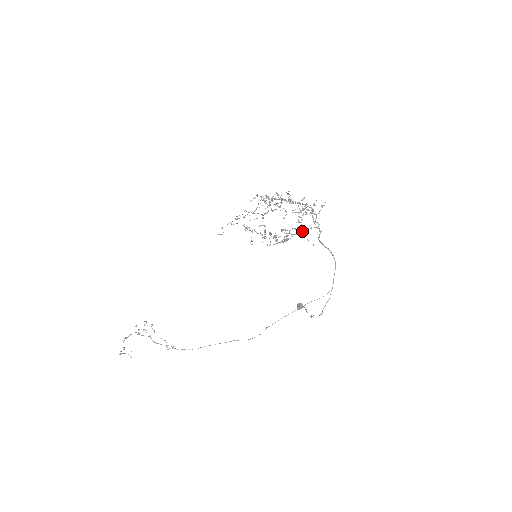
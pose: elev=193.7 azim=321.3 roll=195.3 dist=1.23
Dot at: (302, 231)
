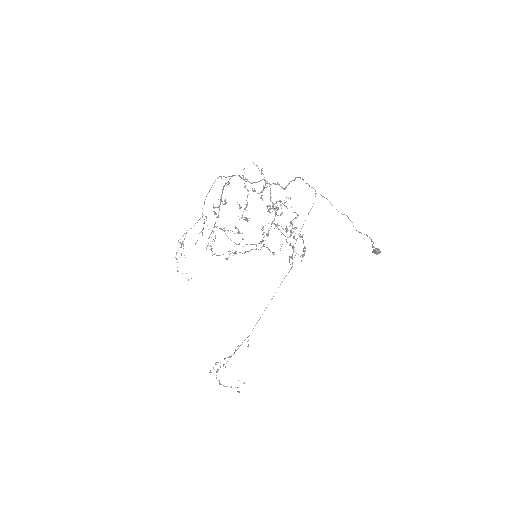
Dot at: (273, 205)
